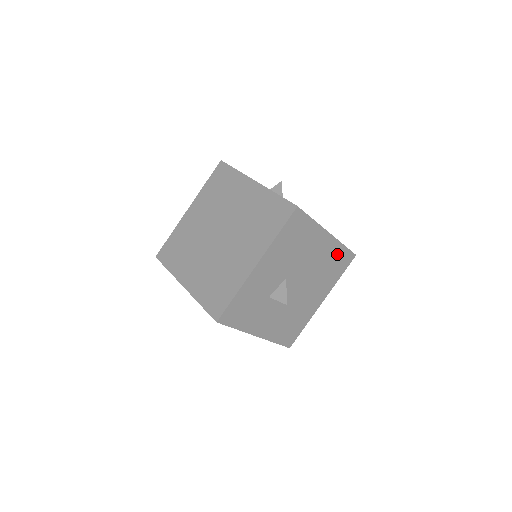
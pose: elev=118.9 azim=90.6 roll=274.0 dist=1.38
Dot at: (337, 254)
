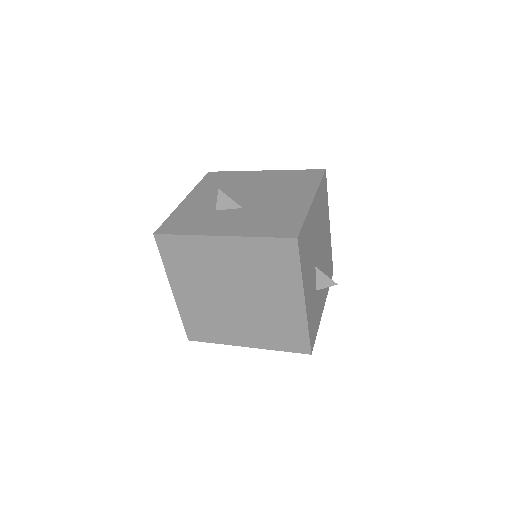
Dot at: (320, 195)
